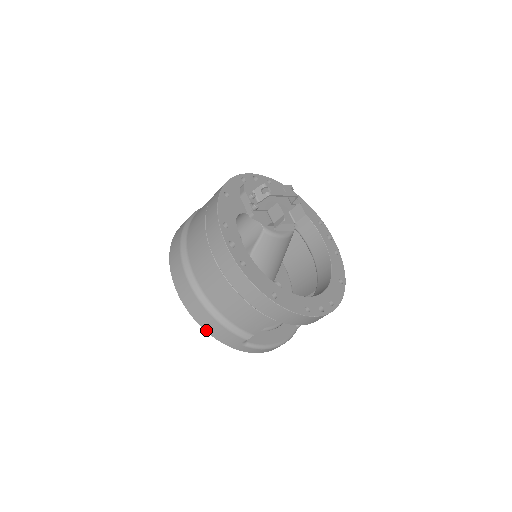
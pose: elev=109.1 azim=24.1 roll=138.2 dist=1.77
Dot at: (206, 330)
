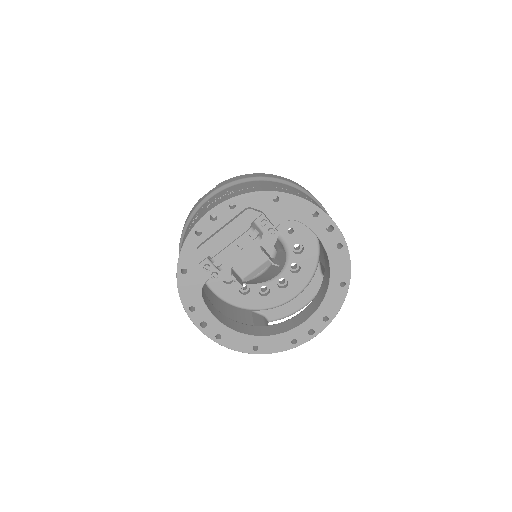
Dot at: occluded
